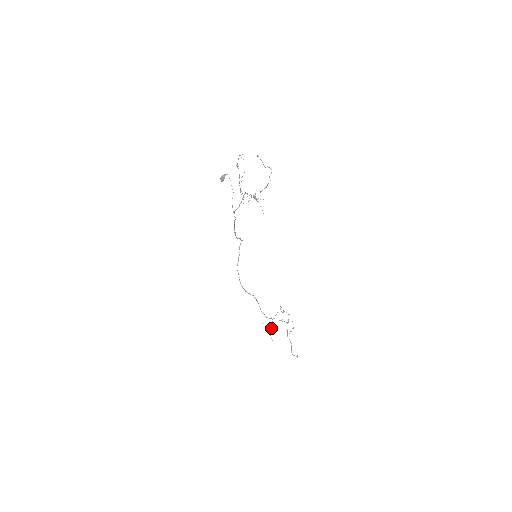
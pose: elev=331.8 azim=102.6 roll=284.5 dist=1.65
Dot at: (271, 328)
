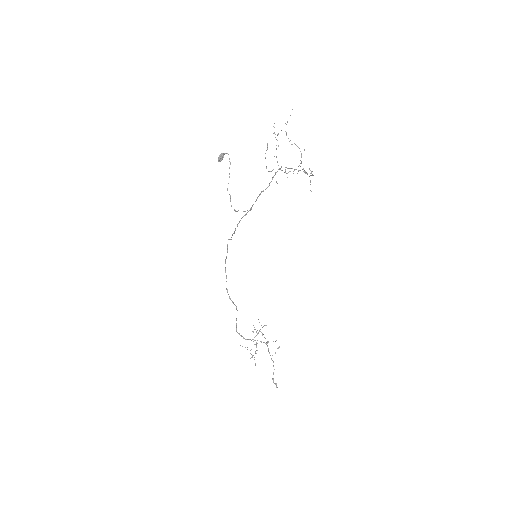
Dot at: (257, 350)
